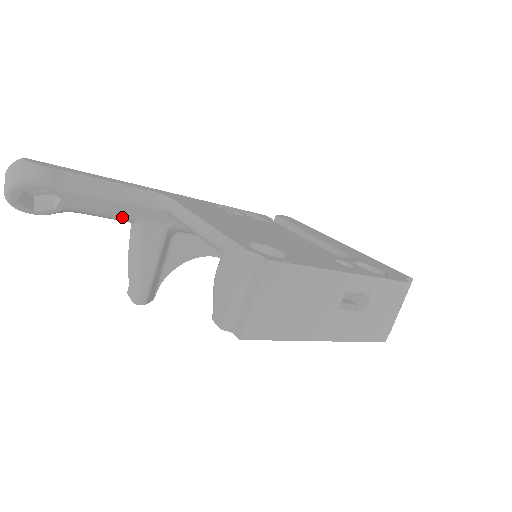
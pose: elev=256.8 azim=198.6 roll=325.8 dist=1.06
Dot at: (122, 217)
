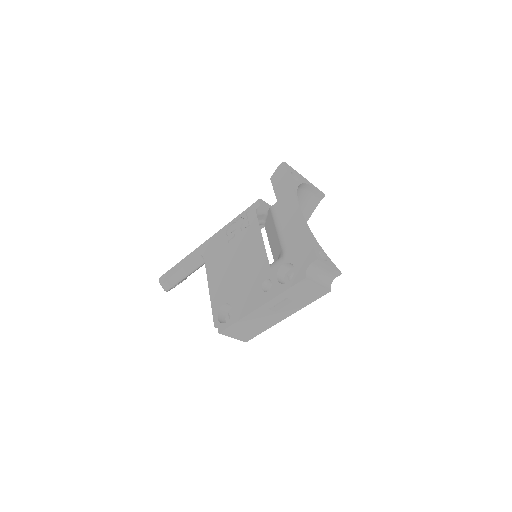
Dot at: occluded
